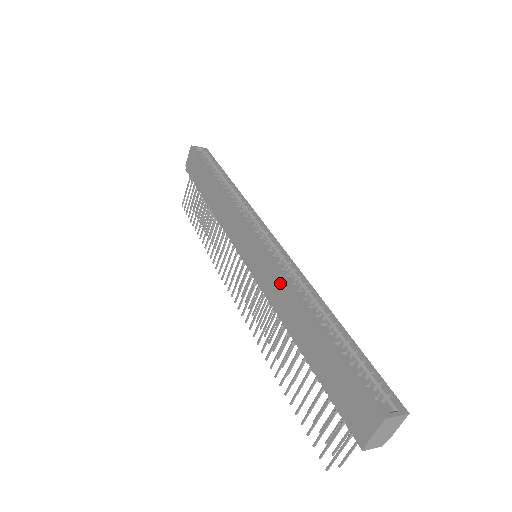
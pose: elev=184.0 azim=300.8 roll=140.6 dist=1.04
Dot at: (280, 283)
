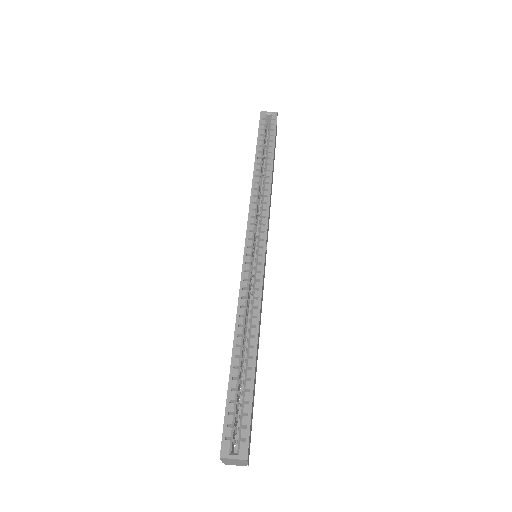
Dot at: occluded
